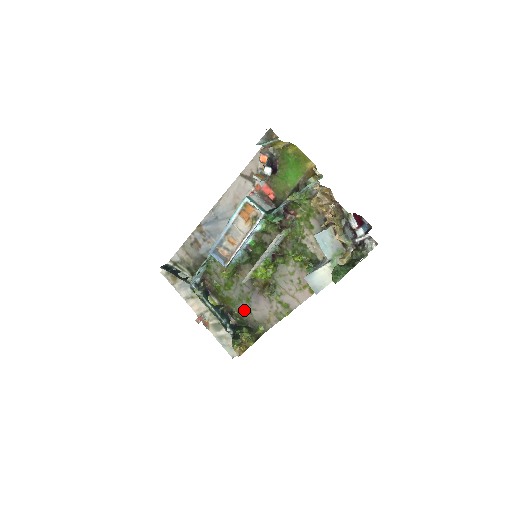
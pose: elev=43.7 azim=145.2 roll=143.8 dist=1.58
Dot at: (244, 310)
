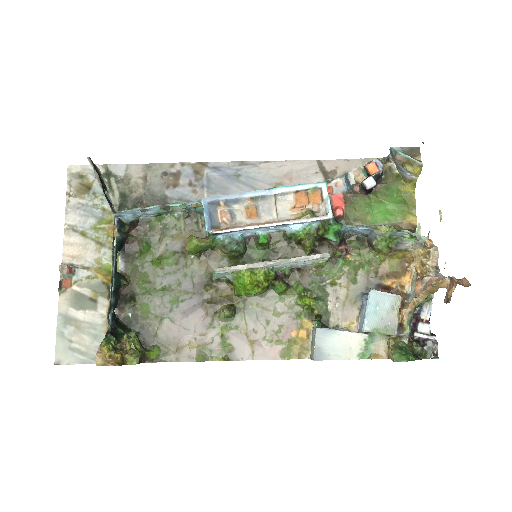
Dot at: (154, 309)
